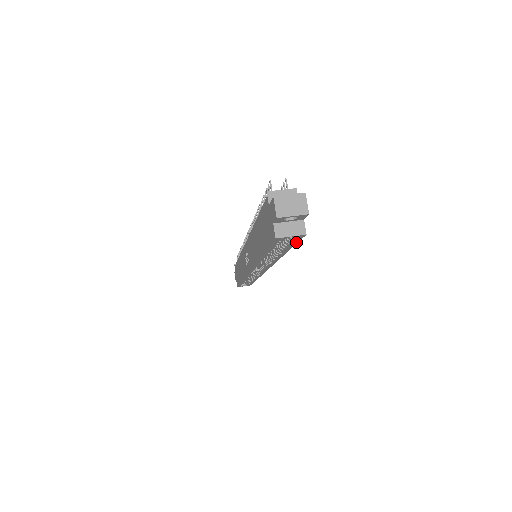
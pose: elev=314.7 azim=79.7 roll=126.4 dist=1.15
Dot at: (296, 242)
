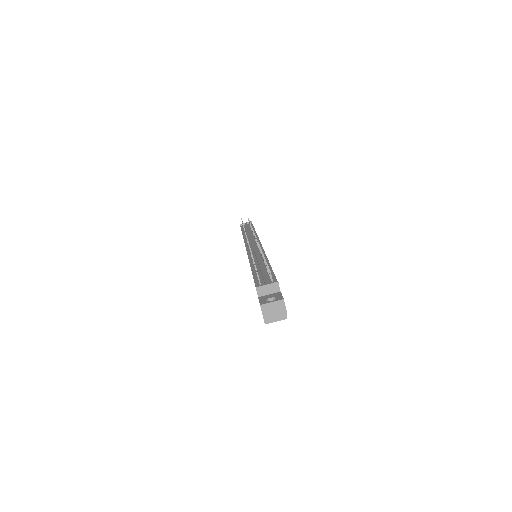
Dot at: occluded
